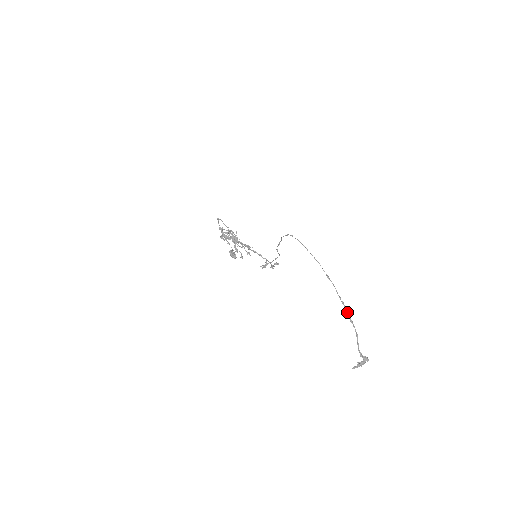
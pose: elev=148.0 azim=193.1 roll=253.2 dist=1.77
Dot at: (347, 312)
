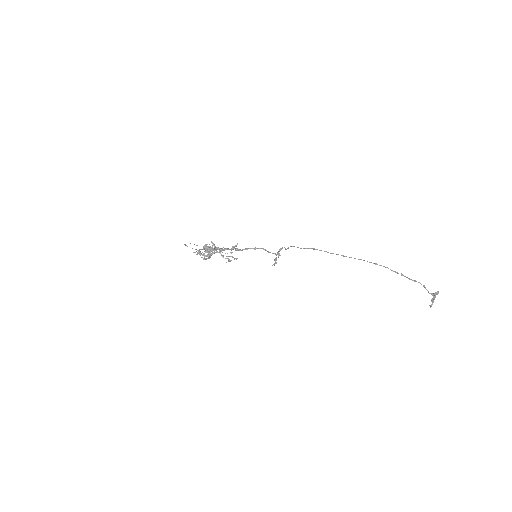
Dot at: (409, 279)
